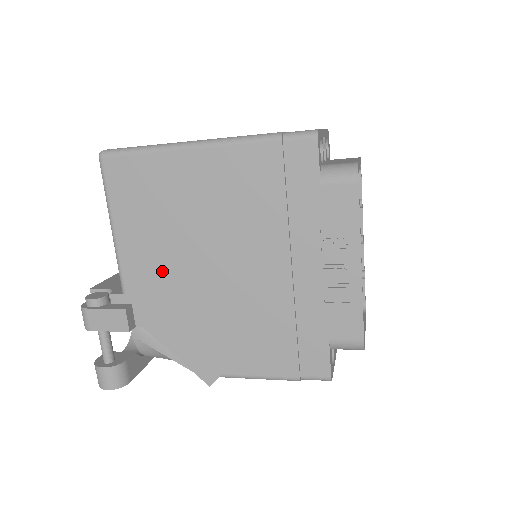
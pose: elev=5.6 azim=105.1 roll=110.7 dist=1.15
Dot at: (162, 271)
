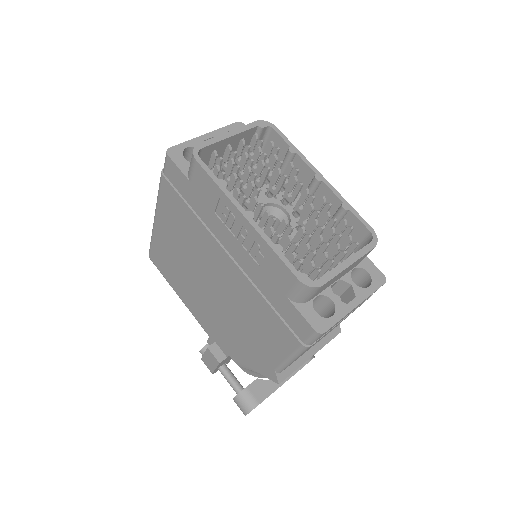
Dot at: (205, 308)
